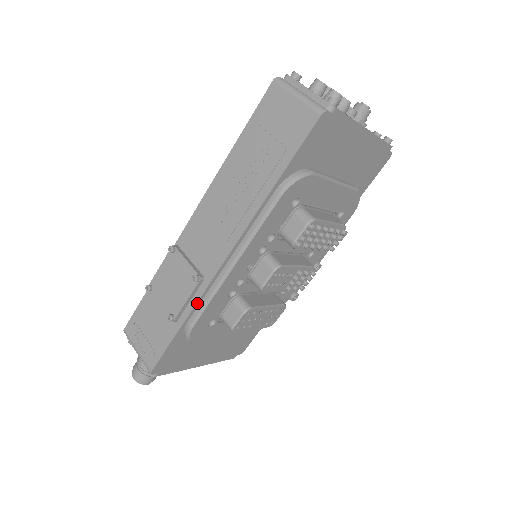
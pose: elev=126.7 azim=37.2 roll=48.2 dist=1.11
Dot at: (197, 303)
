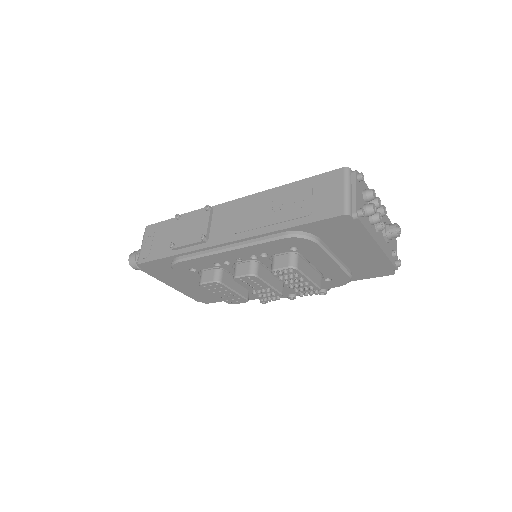
Dot at: (192, 251)
